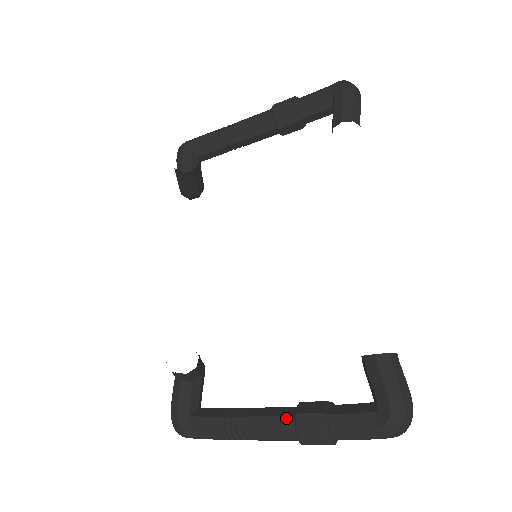
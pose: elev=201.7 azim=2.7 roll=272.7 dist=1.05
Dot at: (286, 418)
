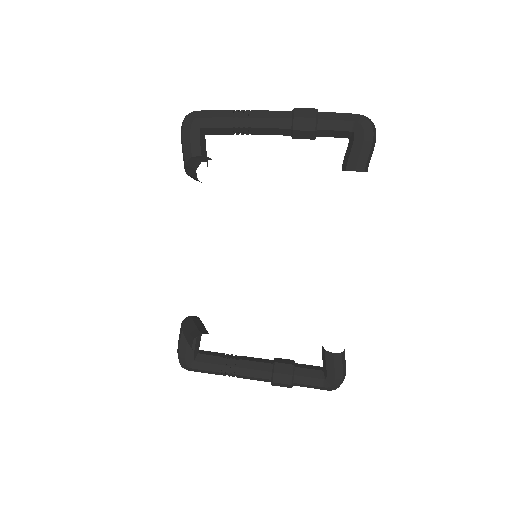
Dot at: (266, 373)
